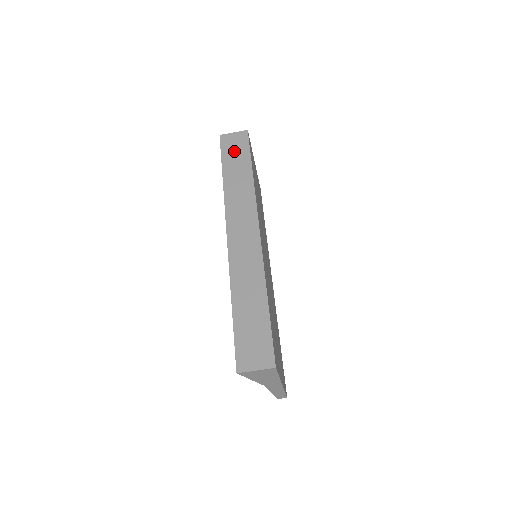
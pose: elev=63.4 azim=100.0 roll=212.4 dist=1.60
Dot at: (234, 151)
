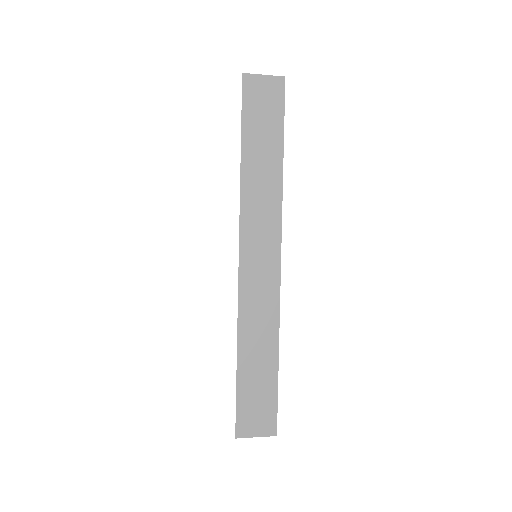
Dot at: (261, 114)
